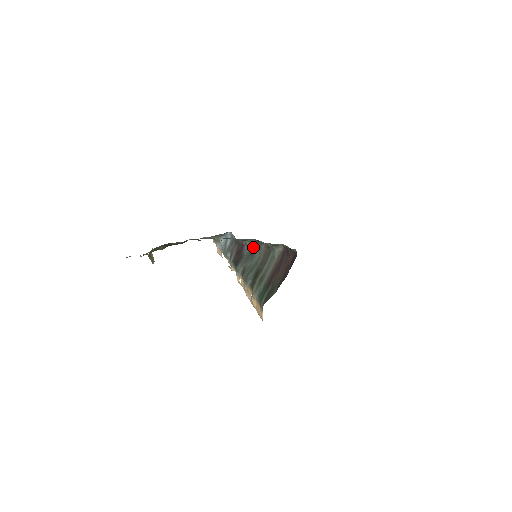
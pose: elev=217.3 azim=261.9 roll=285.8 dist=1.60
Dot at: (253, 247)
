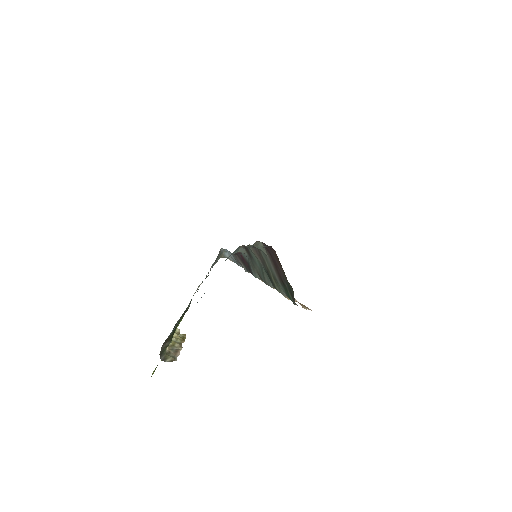
Dot at: (246, 251)
